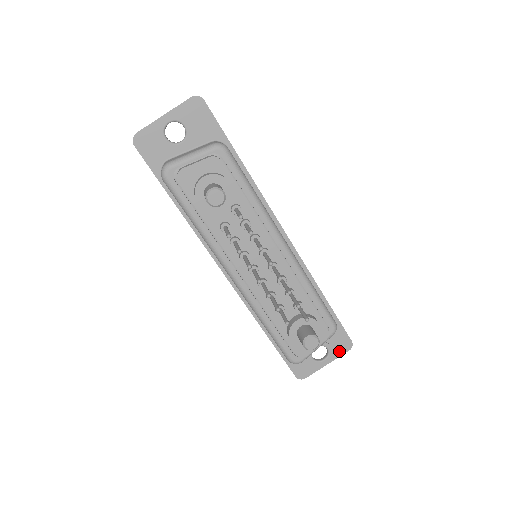
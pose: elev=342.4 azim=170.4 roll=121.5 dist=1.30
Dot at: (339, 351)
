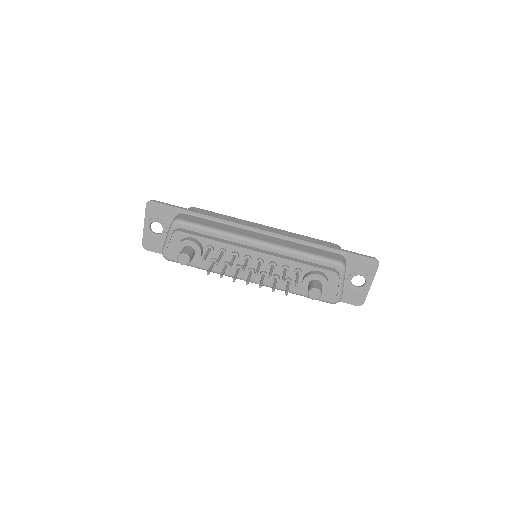
Dot at: (371, 271)
